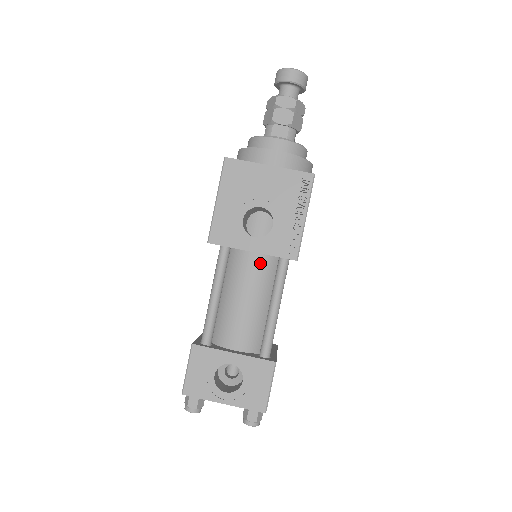
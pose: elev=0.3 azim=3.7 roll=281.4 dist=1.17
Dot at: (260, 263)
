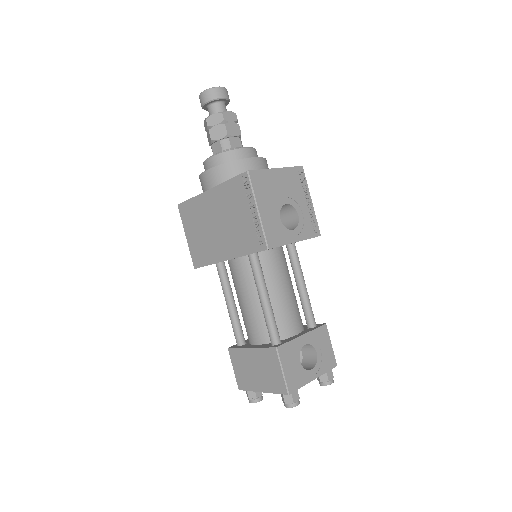
Dot at: (280, 255)
